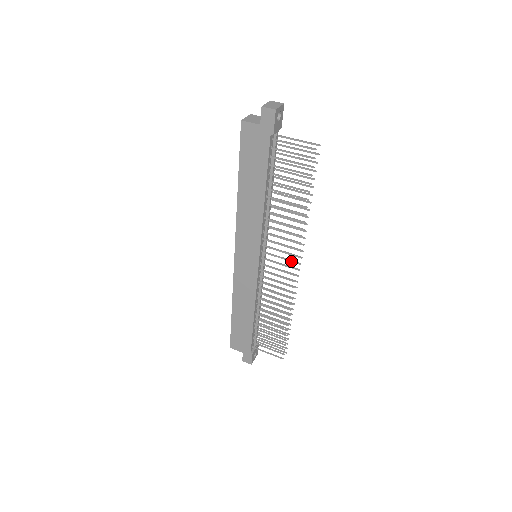
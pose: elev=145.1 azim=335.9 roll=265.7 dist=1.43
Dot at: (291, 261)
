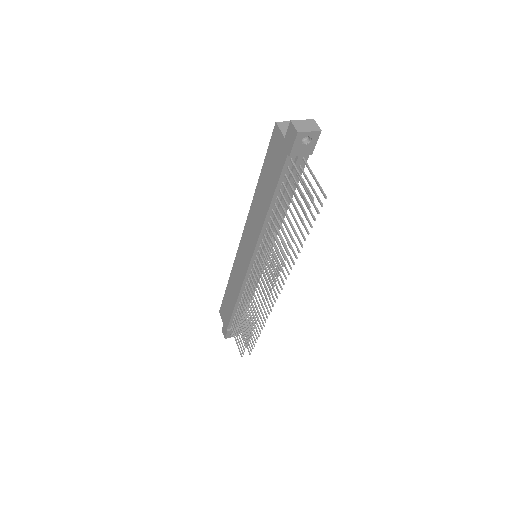
Dot at: (268, 284)
